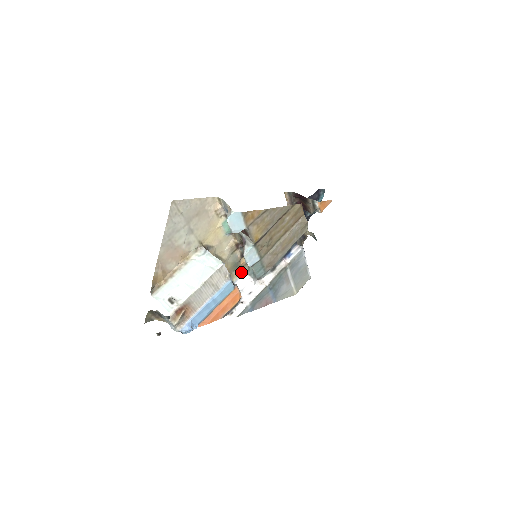
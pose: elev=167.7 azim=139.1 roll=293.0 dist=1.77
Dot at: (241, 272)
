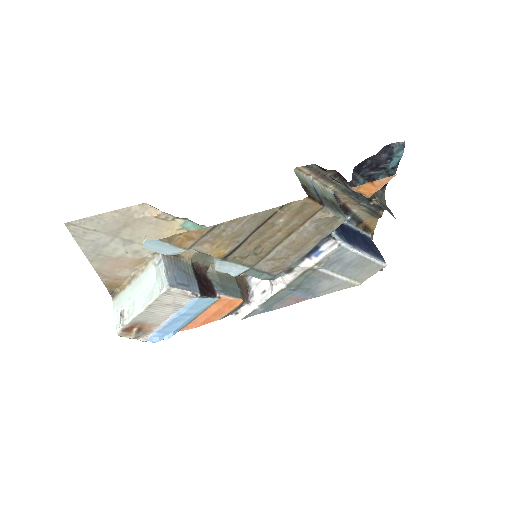
Dot at: occluded
